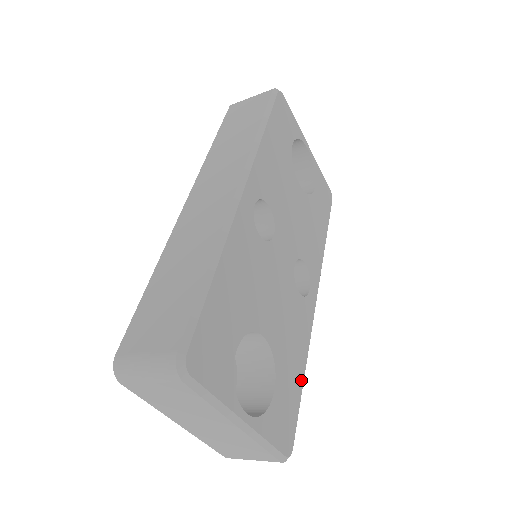
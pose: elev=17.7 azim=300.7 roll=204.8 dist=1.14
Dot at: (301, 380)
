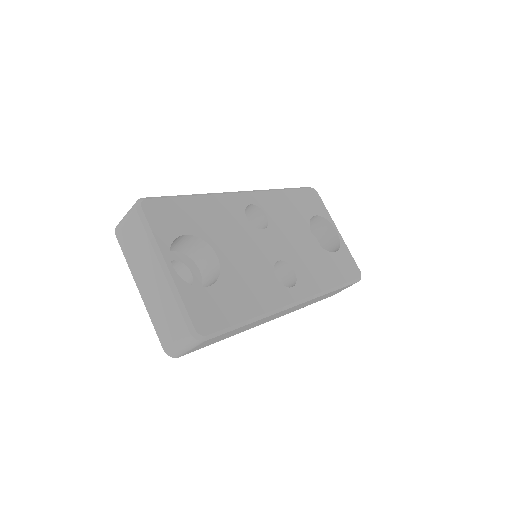
Dot at: (245, 316)
